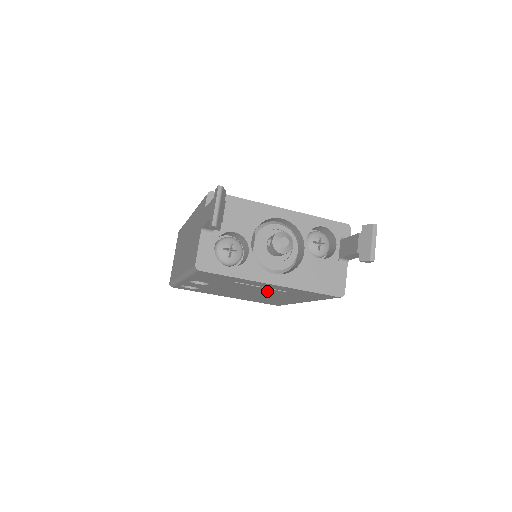
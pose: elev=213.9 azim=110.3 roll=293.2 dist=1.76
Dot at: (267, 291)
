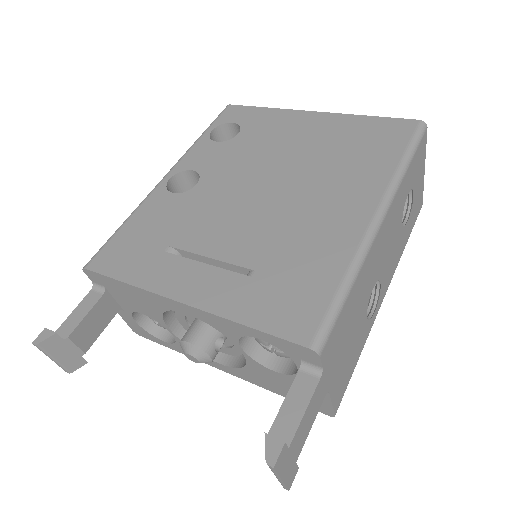
Dot at: occluded
